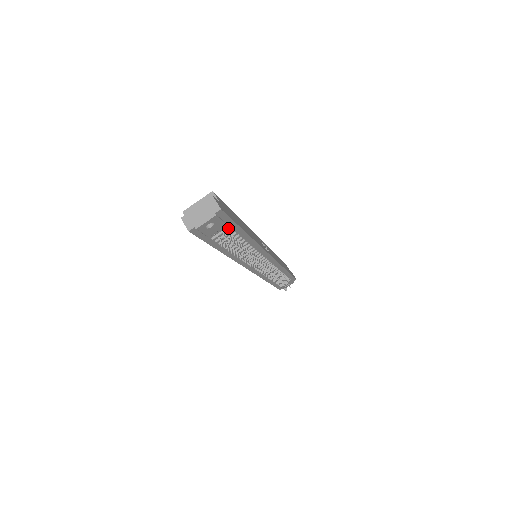
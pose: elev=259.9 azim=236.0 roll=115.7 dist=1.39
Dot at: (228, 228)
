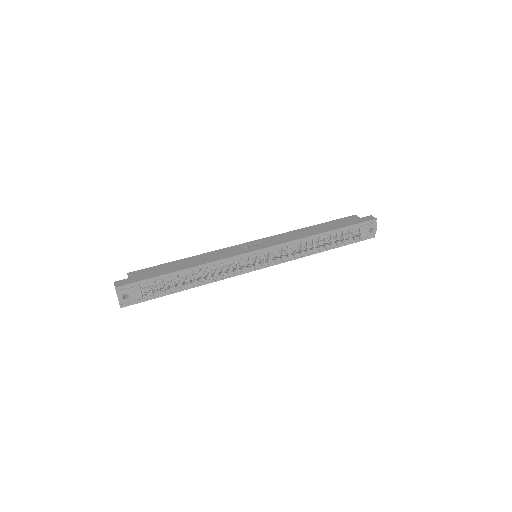
Dot at: (147, 285)
